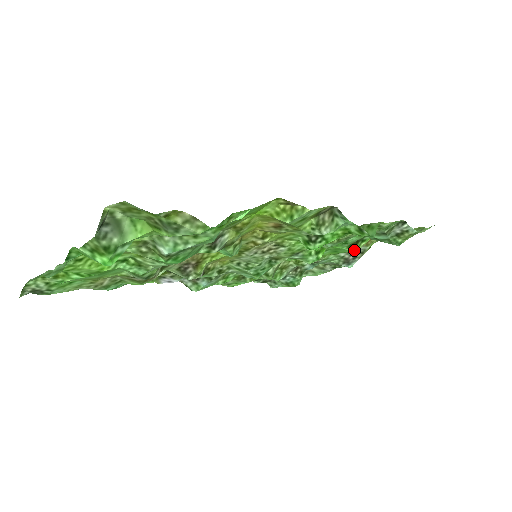
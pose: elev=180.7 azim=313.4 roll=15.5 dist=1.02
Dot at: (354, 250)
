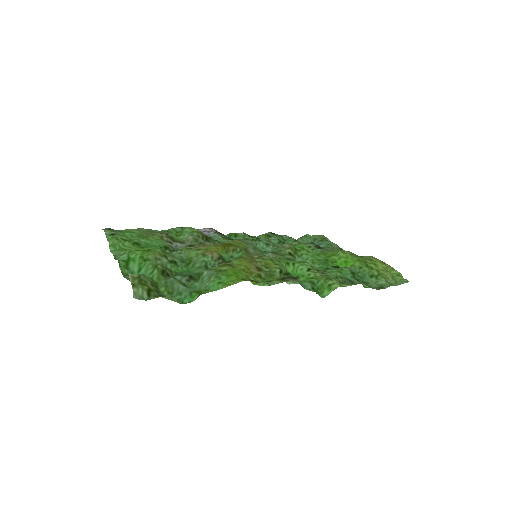
Dot at: occluded
